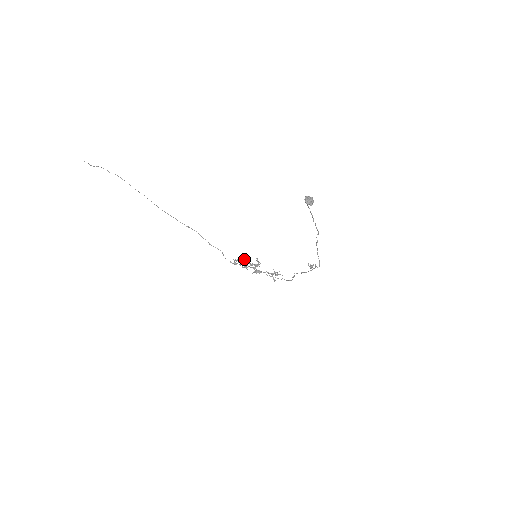
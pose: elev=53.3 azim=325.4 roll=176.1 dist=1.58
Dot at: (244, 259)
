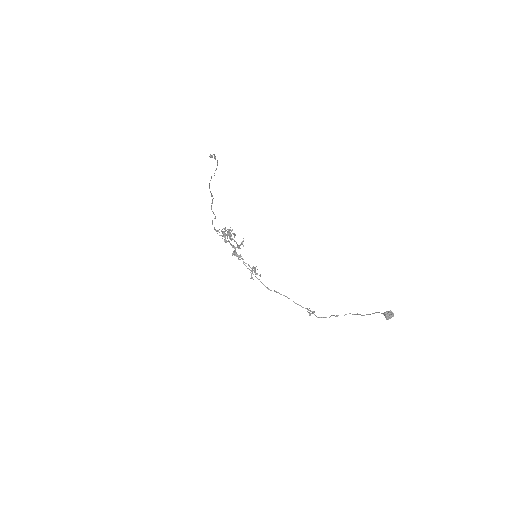
Dot at: occluded
